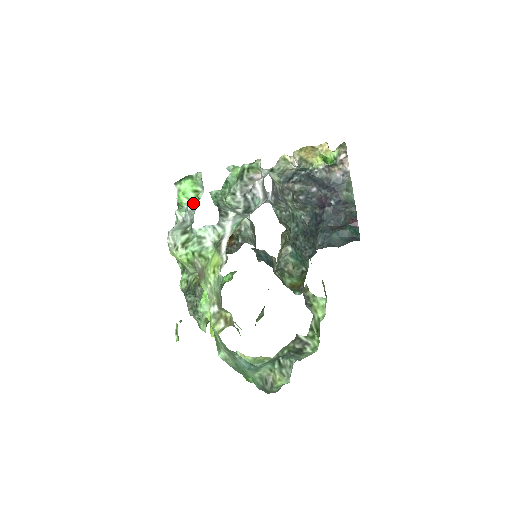
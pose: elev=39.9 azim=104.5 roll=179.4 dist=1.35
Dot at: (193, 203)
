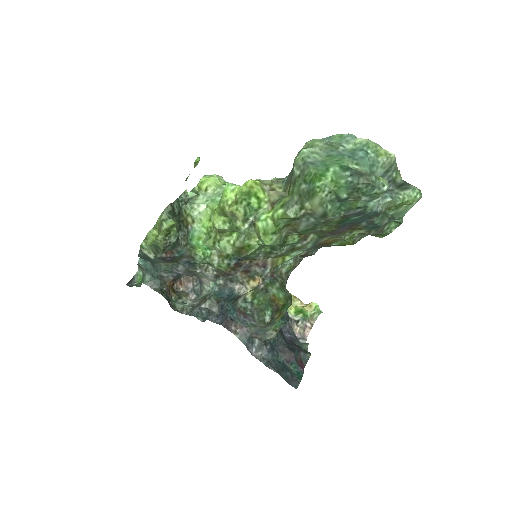
Dot at: occluded
